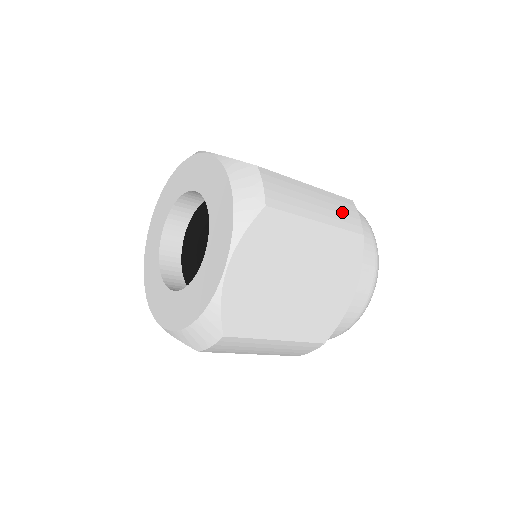
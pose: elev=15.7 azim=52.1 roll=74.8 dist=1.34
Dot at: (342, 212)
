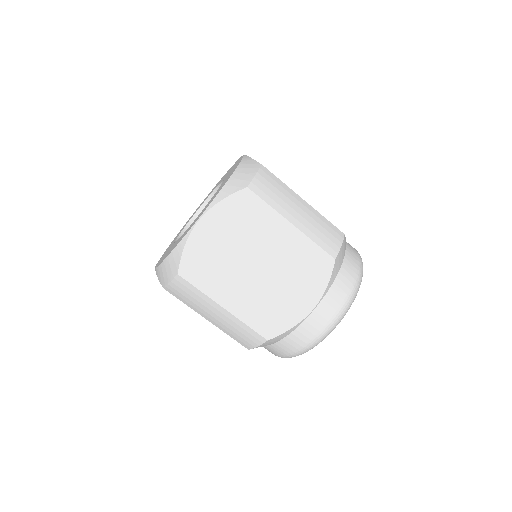
Dot at: (323, 232)
